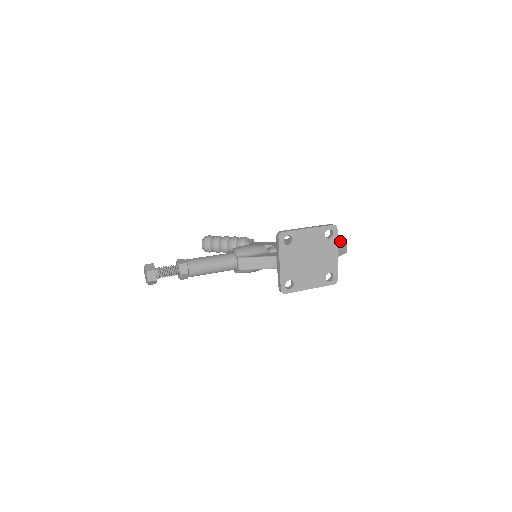
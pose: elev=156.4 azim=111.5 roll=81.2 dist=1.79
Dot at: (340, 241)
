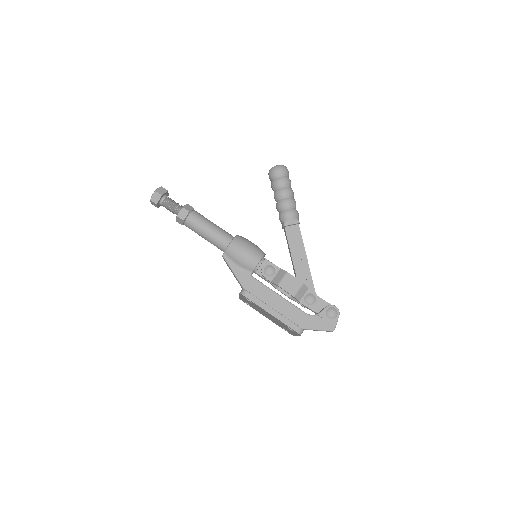
Dot at: (326, 325)
